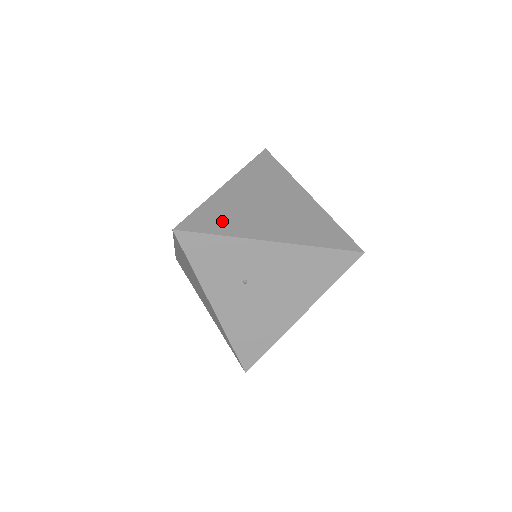
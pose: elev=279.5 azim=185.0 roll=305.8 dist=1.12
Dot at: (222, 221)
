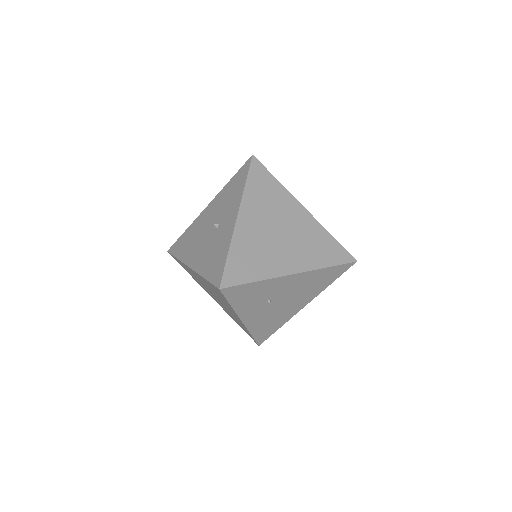
Dot at: (252, 265)
